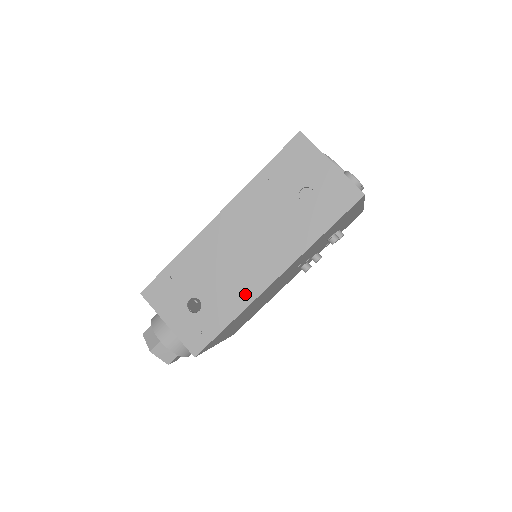
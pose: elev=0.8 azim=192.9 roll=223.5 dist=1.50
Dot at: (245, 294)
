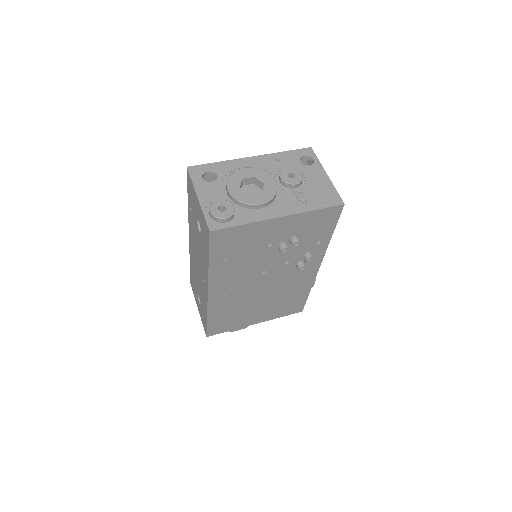
Dot at: (205, 300)
